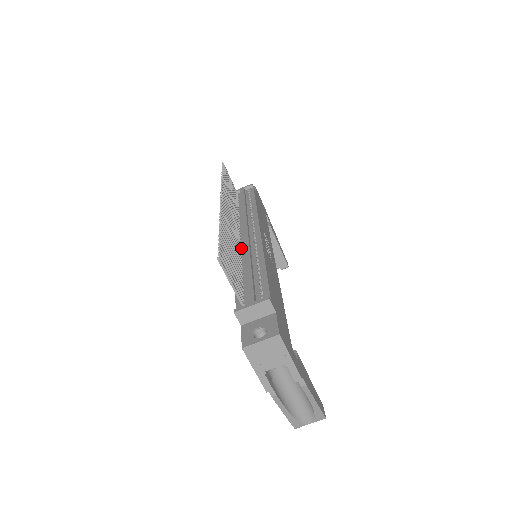
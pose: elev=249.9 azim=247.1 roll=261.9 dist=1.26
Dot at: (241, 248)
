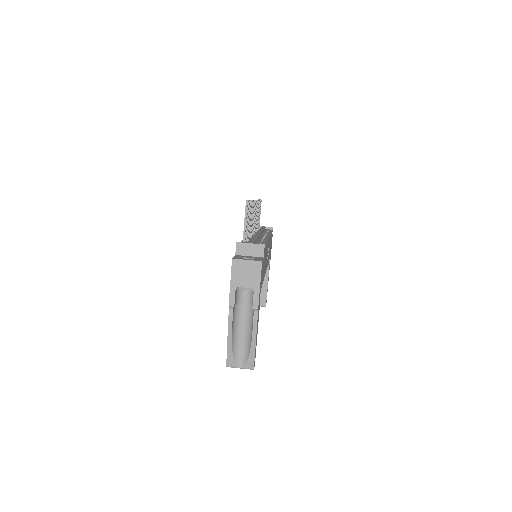
Dot at: (252, 237)
